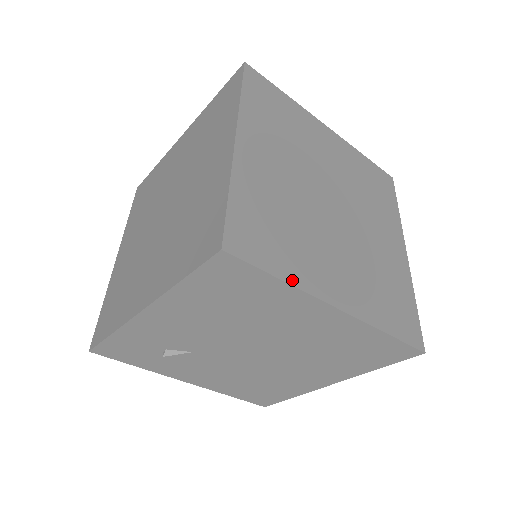
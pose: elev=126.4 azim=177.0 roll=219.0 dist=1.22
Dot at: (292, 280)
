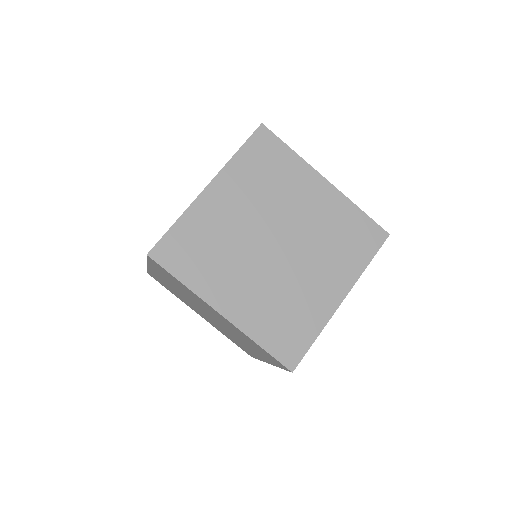
Dot at: (319, 329)
